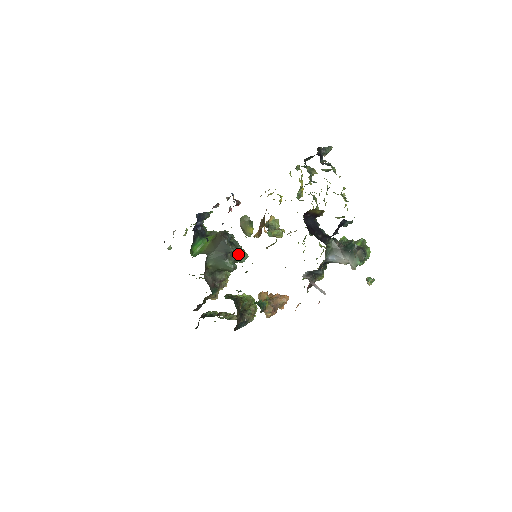
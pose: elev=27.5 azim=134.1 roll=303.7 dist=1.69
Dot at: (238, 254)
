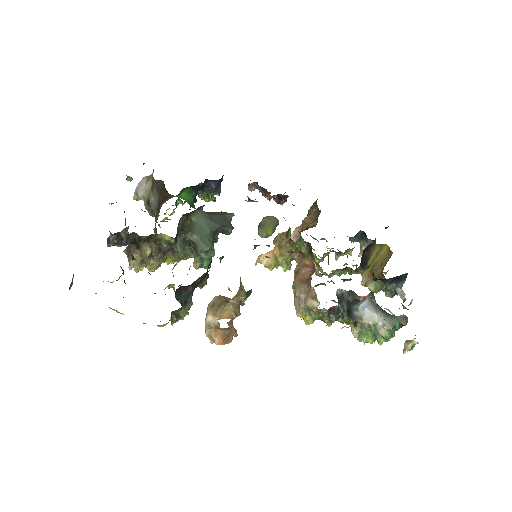
Dot at: occluded
